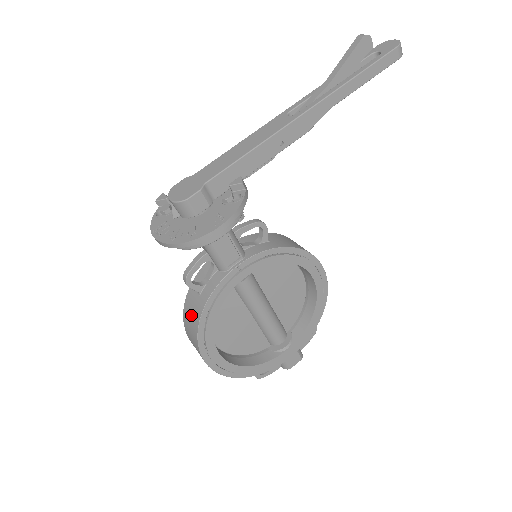
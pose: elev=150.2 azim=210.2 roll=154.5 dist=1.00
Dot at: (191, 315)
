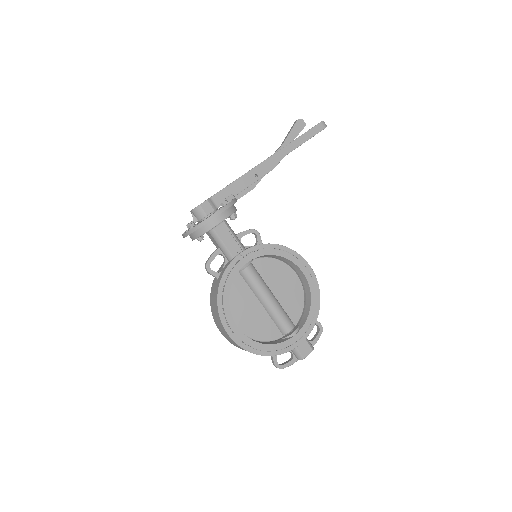
Dot at: (213, 297)
